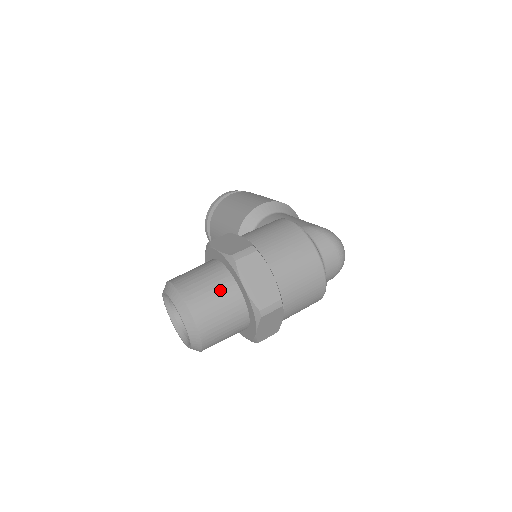
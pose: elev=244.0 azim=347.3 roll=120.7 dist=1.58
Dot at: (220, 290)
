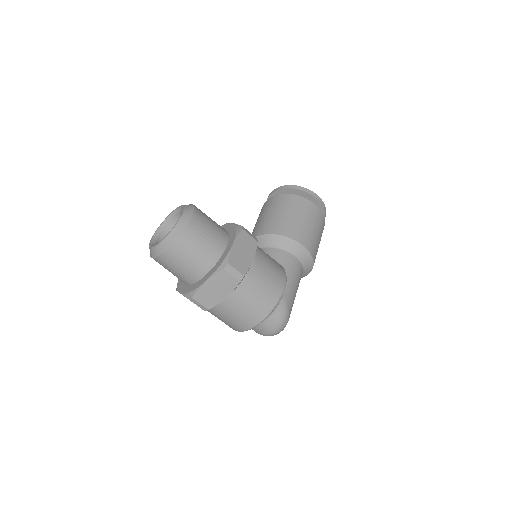
Dot at: (198, 261)
